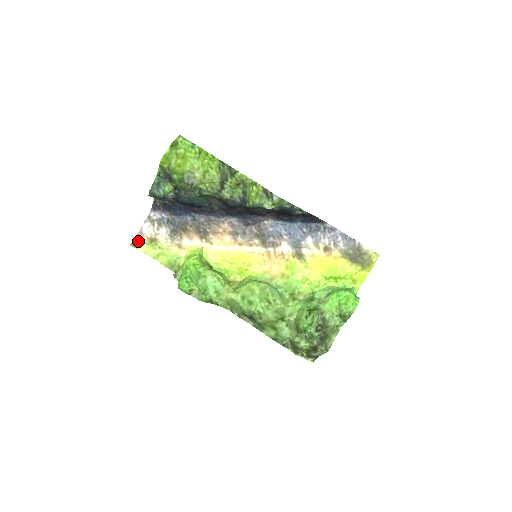
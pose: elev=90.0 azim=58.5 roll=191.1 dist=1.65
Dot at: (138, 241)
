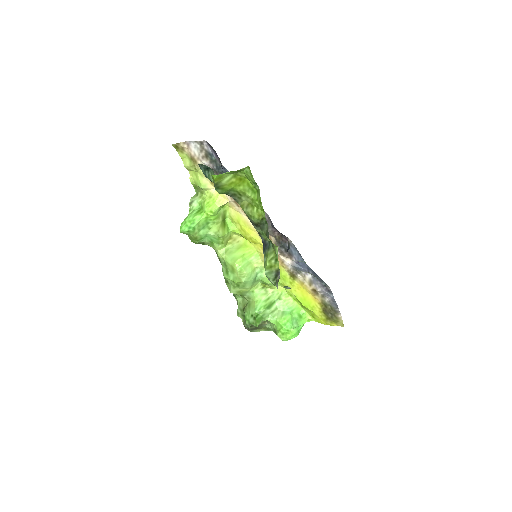
Dot at: (181, 147)
